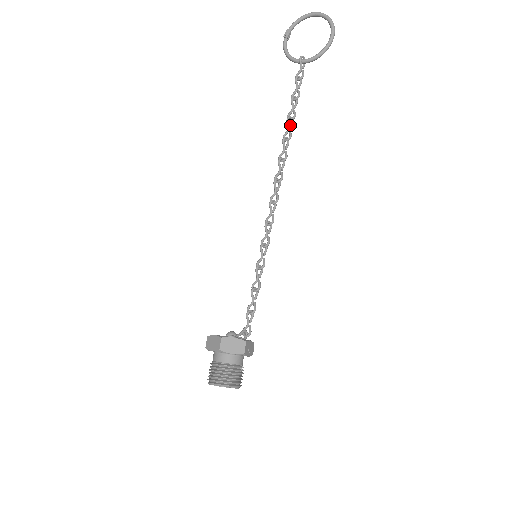
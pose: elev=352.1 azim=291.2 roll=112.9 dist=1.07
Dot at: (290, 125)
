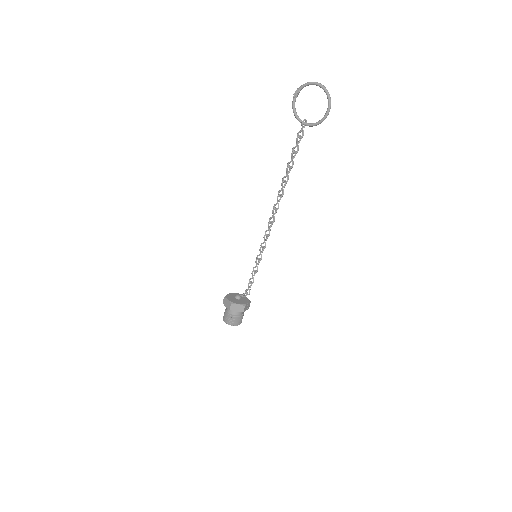
Dot at: (289, 171)
